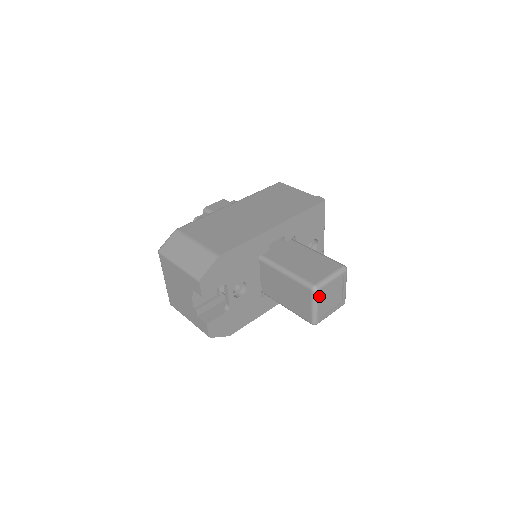
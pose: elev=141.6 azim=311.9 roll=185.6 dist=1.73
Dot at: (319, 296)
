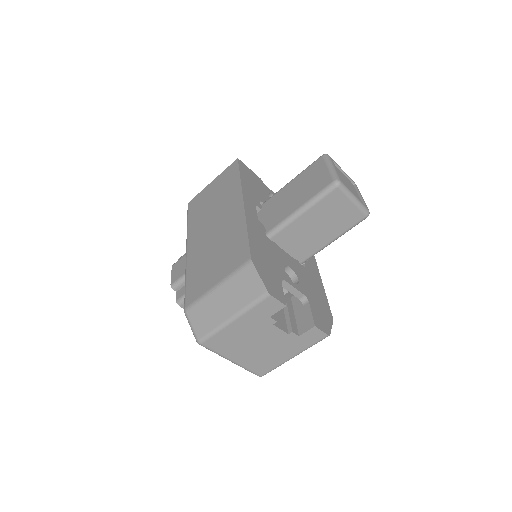
Dot at: (346, 186)
